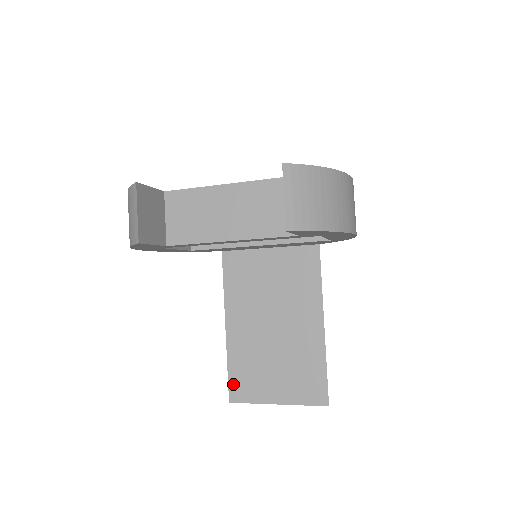
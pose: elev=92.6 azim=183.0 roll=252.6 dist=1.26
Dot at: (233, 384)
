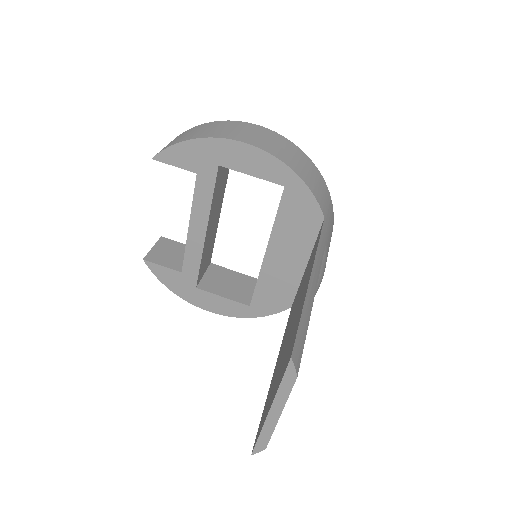
Dot at: (259, 427)
